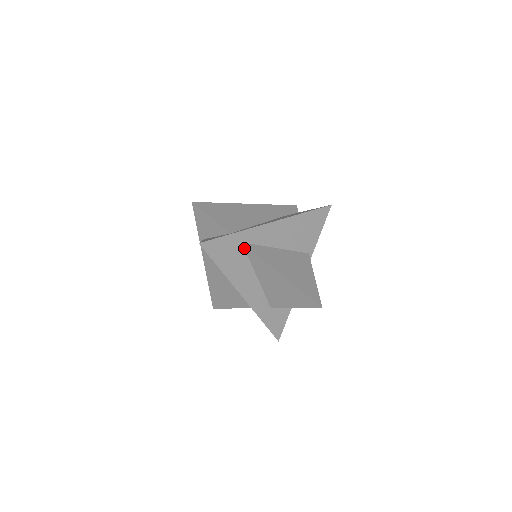
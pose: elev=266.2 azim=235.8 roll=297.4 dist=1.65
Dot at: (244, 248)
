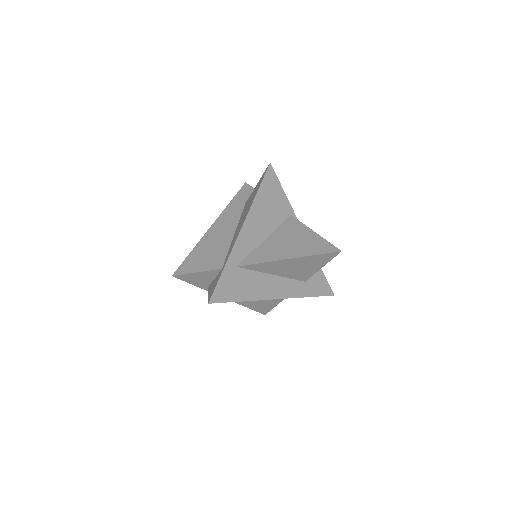
Dot at: (242, 268)
